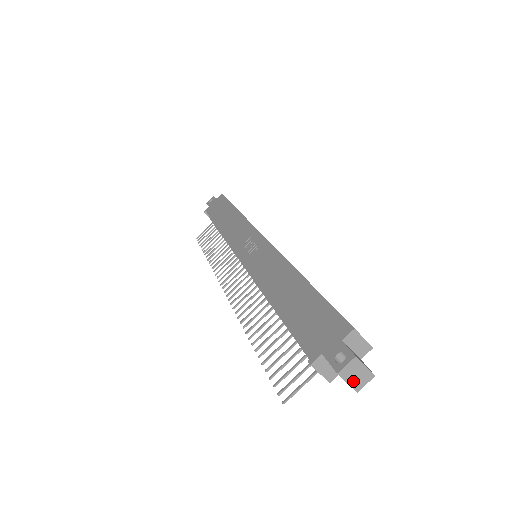
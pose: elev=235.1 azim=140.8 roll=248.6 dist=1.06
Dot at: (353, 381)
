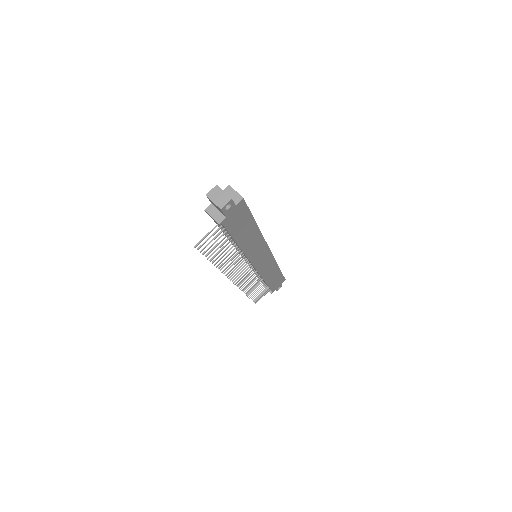
Dot at: (217, 201)
